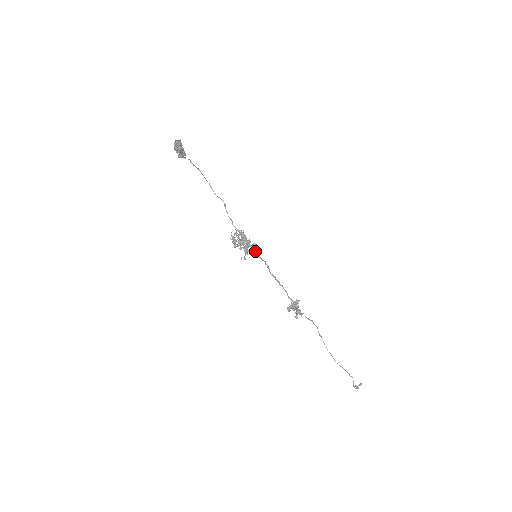
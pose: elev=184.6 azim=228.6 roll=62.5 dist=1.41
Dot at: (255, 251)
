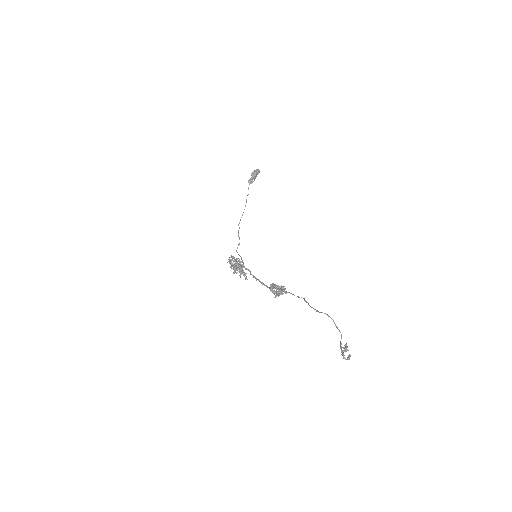
Dot at: (248, 269)
